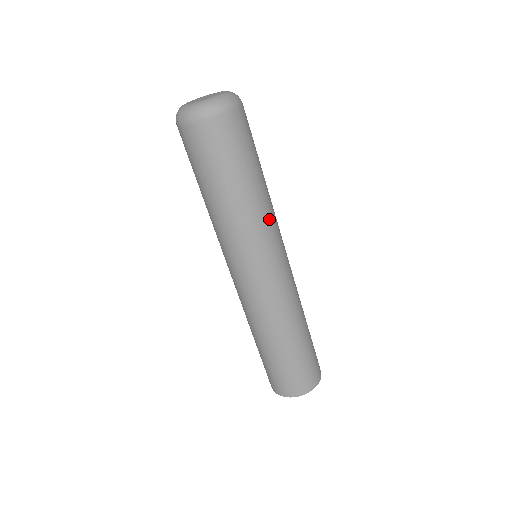
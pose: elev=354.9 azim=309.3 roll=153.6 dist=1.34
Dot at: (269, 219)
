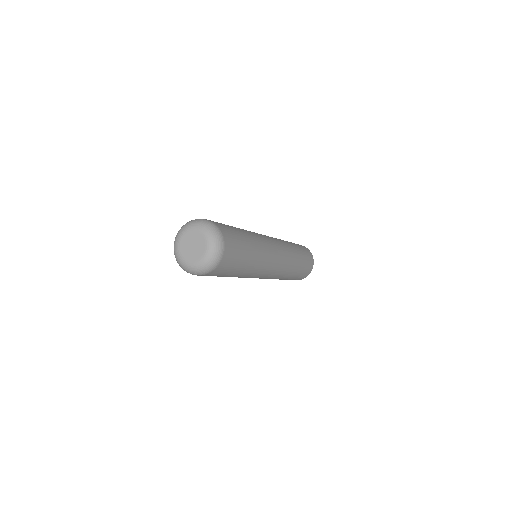
Dot at: (259, 269)
